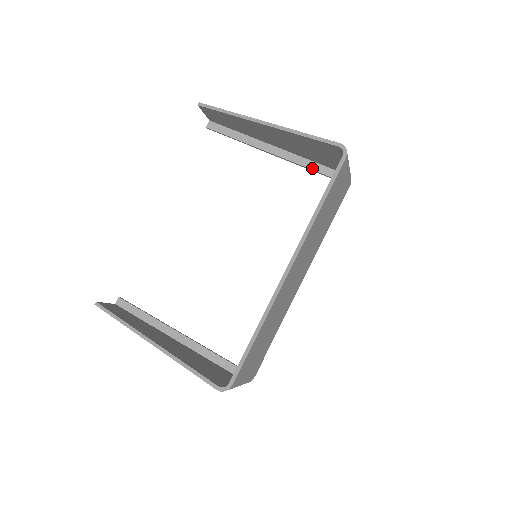
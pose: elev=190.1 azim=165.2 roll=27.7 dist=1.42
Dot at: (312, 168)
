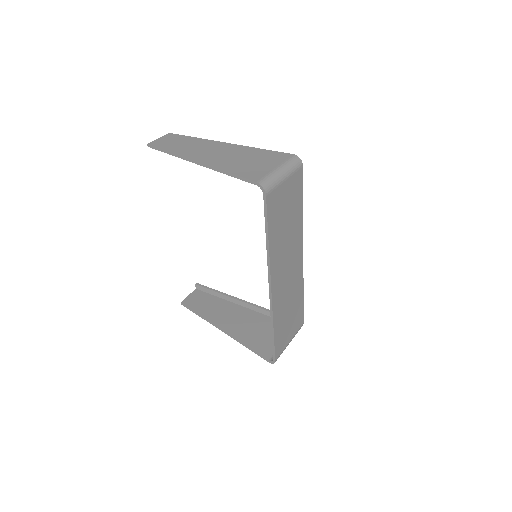
Dot at: occluded
